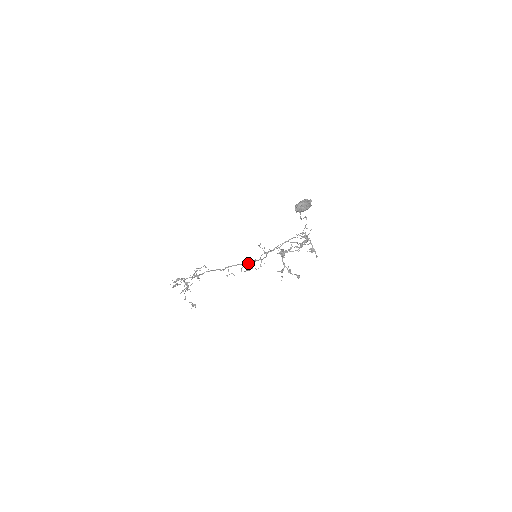
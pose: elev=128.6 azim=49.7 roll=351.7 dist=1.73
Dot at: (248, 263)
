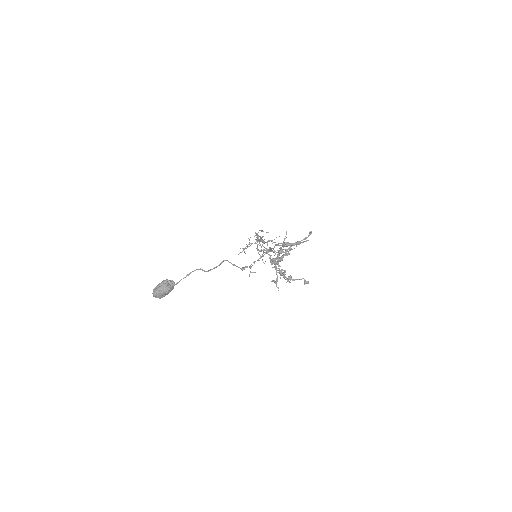
Dot at: occluded
